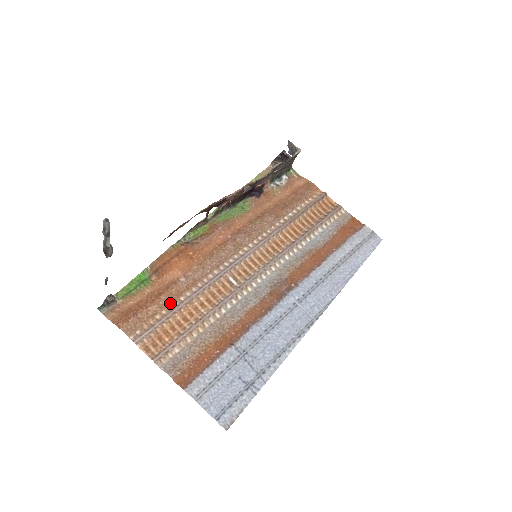
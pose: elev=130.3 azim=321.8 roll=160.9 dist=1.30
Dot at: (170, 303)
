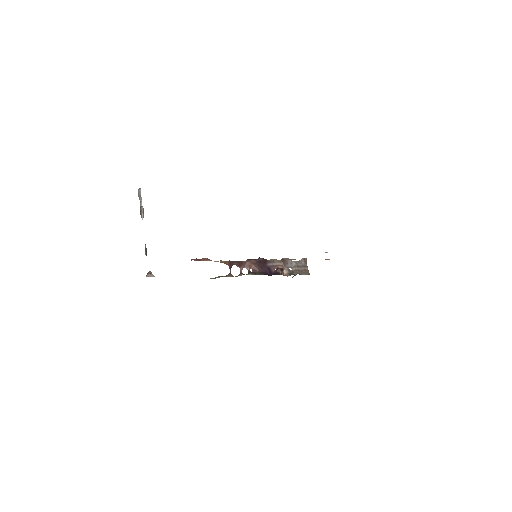
Dot at: occluded
